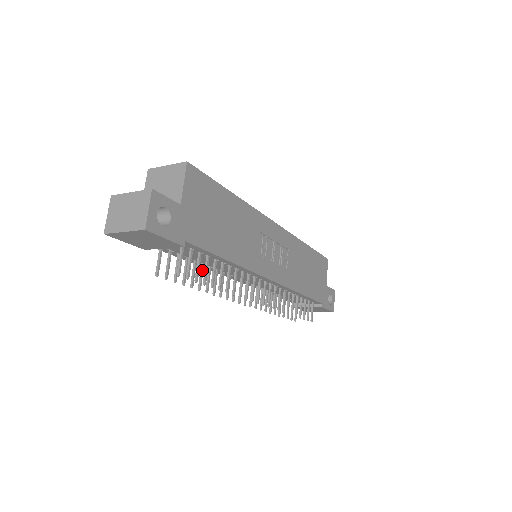
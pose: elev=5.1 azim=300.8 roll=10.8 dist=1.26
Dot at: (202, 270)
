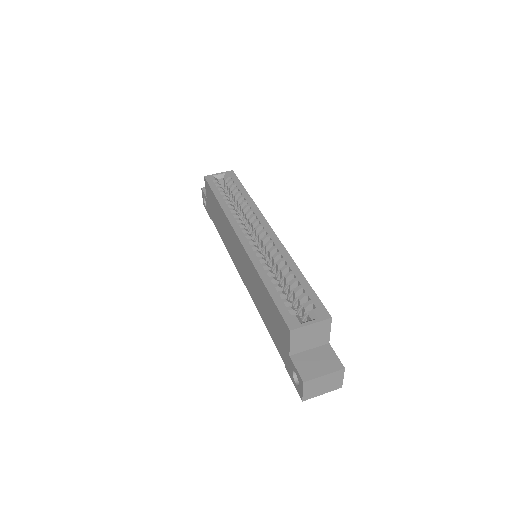
Dot at: occluded
